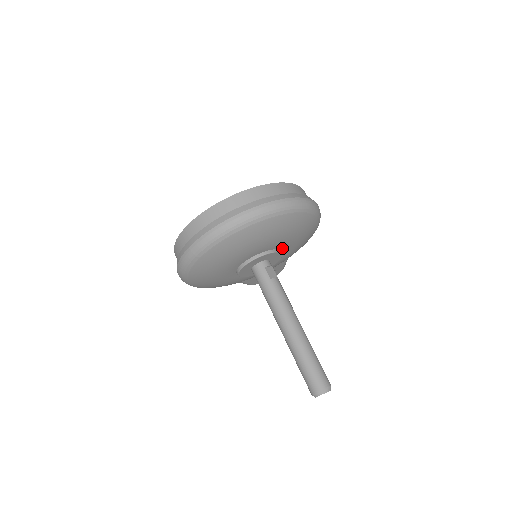
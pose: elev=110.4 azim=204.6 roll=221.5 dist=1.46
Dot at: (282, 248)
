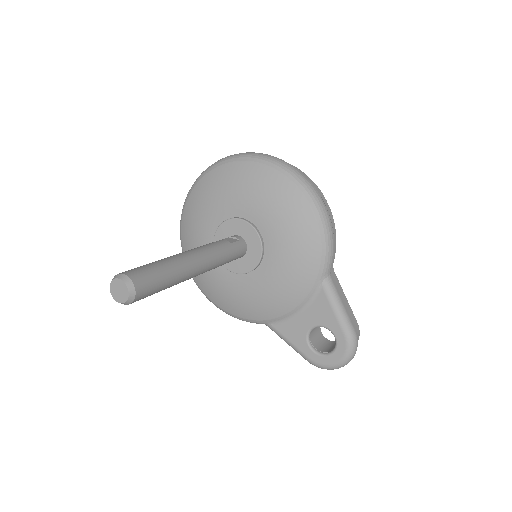
Dot at: (254, 220)
